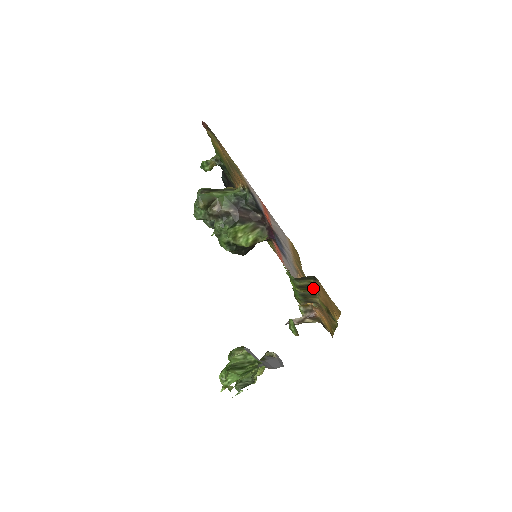
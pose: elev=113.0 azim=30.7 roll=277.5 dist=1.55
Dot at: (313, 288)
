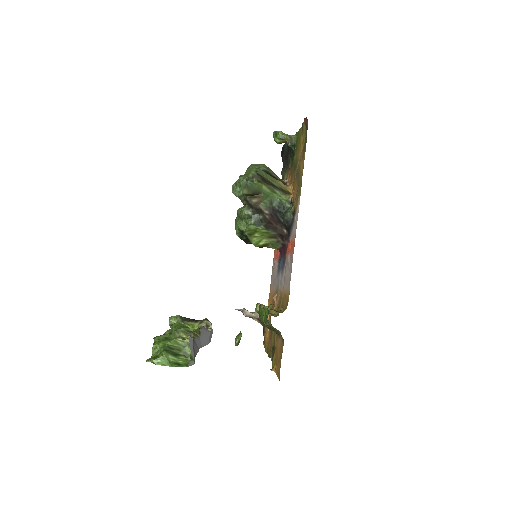
Dot at: (276, 331)
